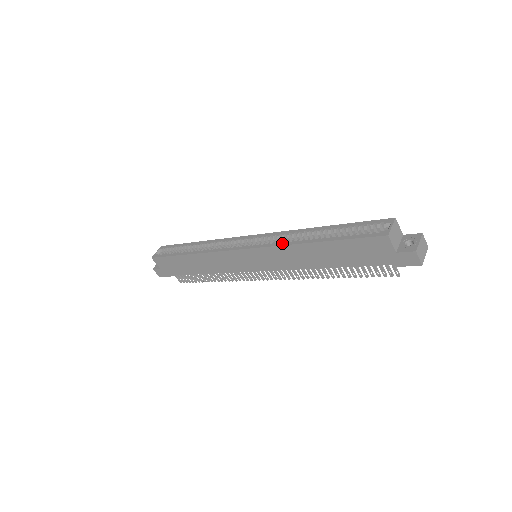
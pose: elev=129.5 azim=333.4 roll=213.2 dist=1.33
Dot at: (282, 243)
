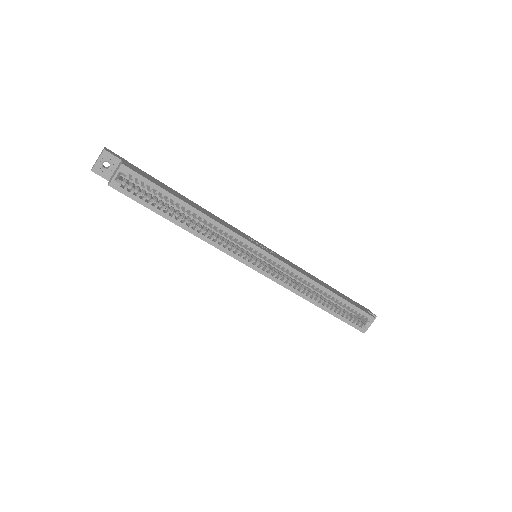
Dot at: (296, 291)
